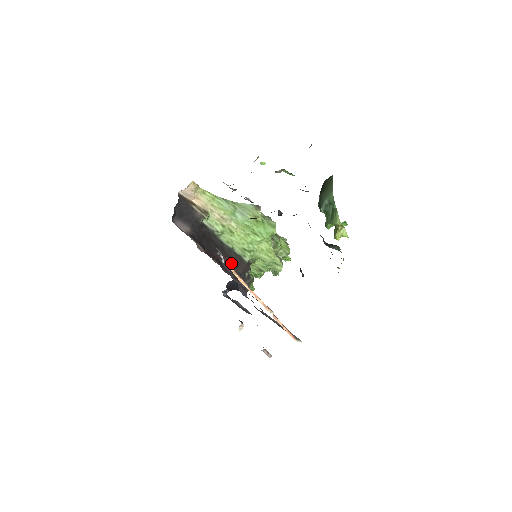
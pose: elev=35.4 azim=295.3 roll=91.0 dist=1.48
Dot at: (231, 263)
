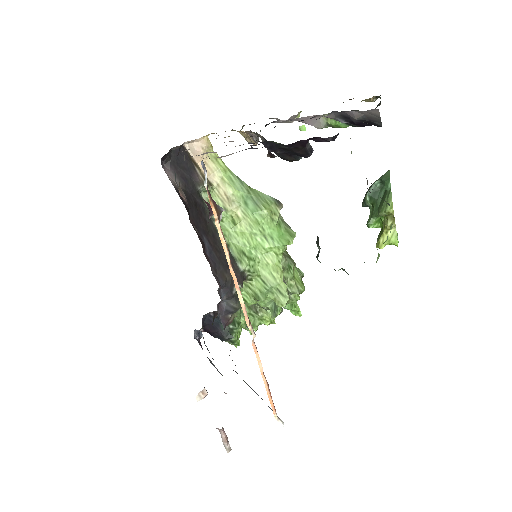
Dot at: (216, 205)
